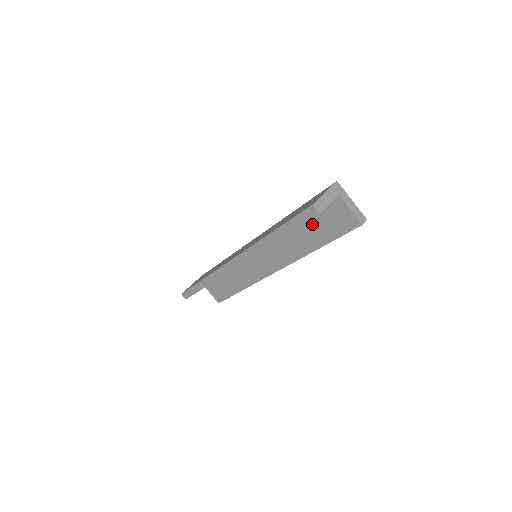
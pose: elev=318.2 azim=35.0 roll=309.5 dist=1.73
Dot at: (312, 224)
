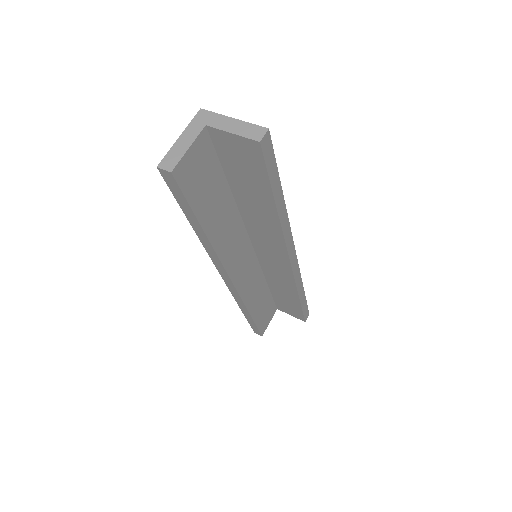
Dot at: (239, 183)
